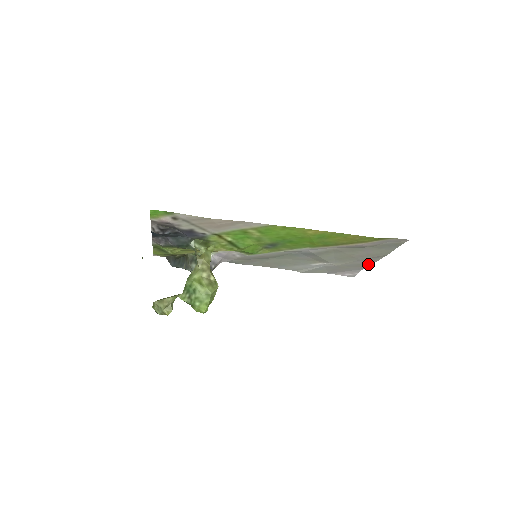
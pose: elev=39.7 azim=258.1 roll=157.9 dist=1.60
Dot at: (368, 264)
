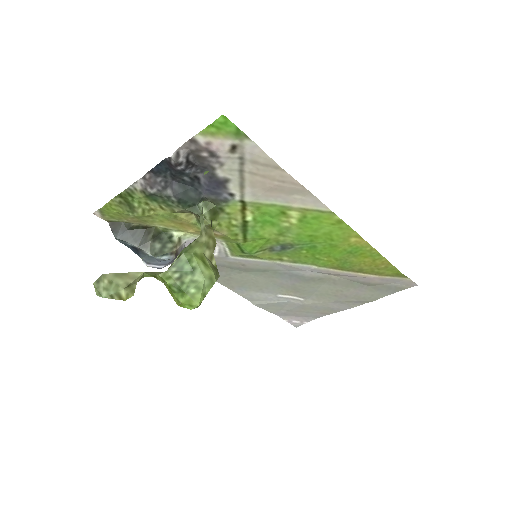
Dot at: (335, 311)
